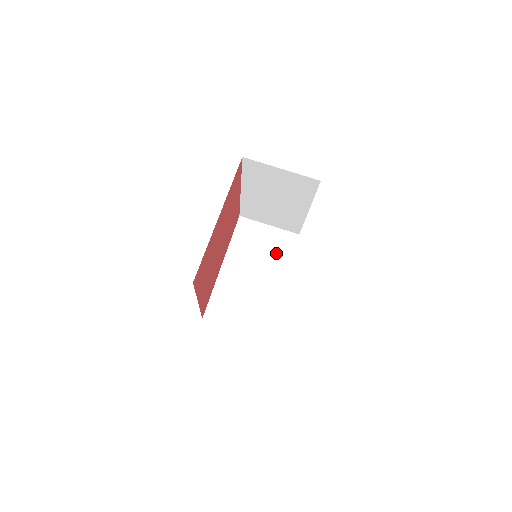
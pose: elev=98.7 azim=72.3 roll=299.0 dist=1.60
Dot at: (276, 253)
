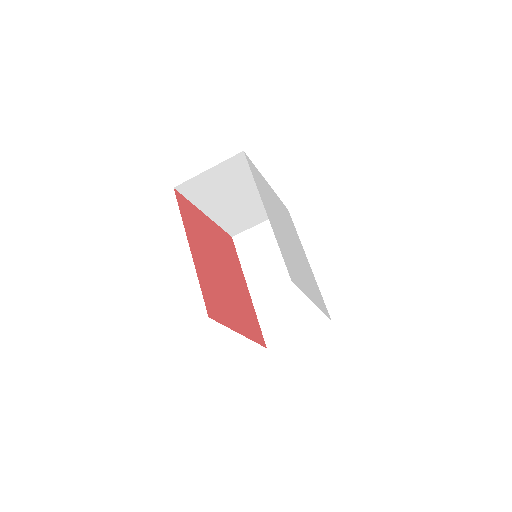
Dot at: (239, 177)
